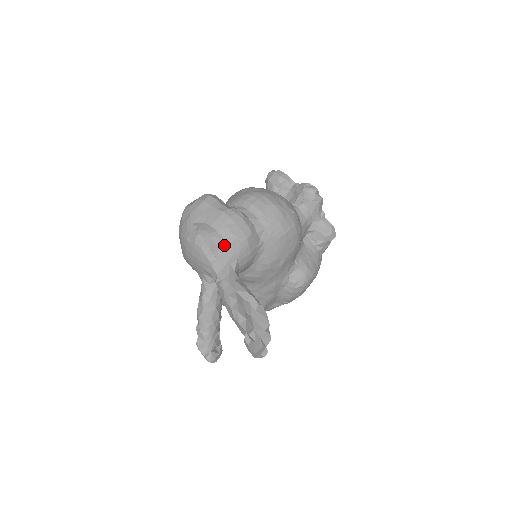
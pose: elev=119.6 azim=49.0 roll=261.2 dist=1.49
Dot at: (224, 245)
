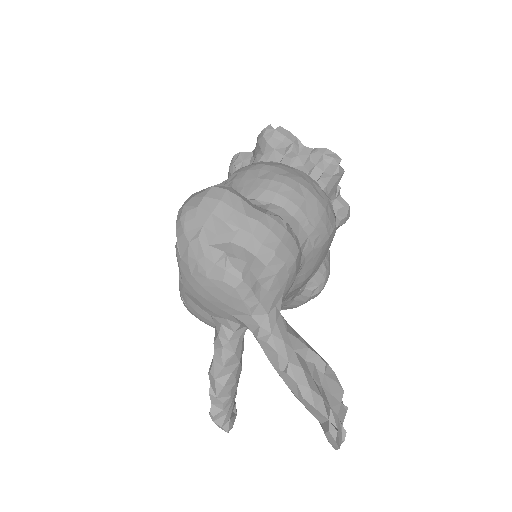
Dot at: (268, 278)
